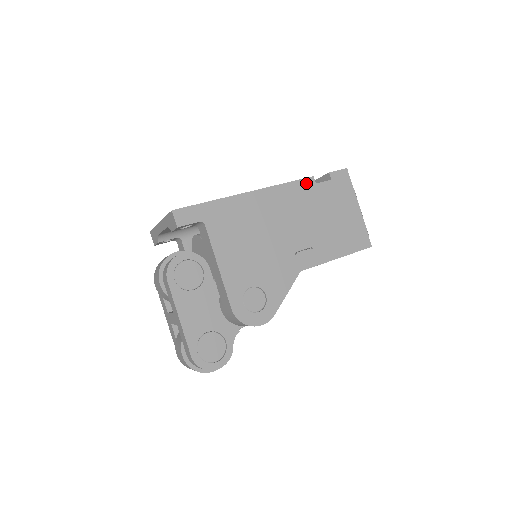
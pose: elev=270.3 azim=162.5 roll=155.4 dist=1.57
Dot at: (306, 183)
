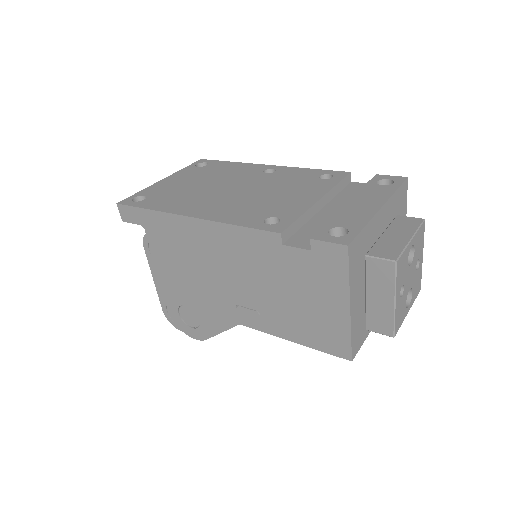
Dot at: (267, 238)
